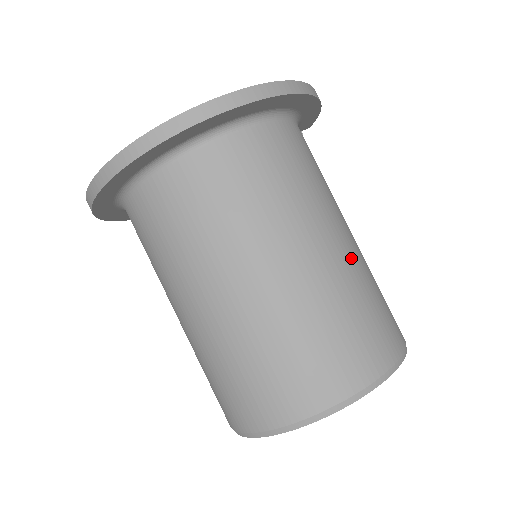
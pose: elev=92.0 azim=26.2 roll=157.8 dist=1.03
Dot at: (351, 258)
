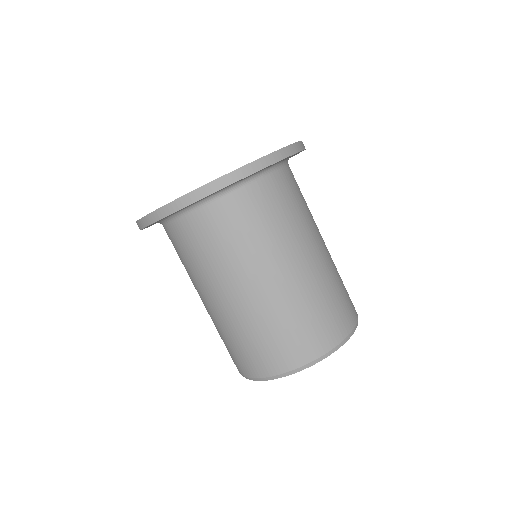
Dot at: (330, 255)
